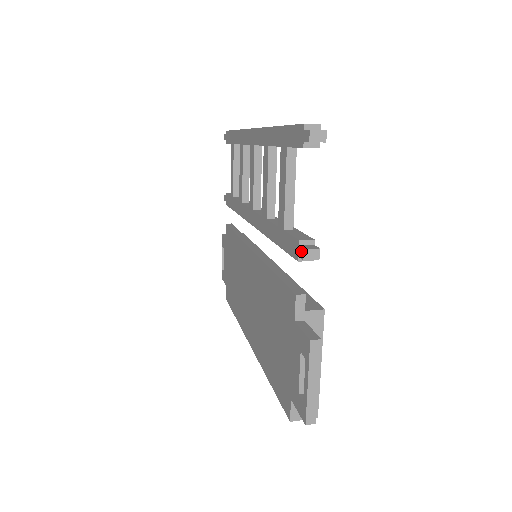
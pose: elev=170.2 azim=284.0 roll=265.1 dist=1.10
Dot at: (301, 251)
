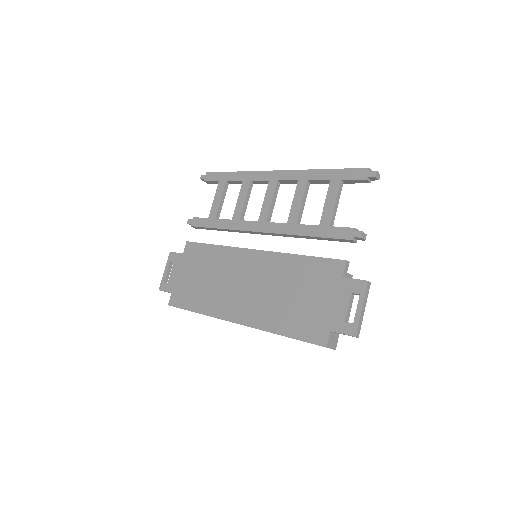
Dot at: (359, 233)
